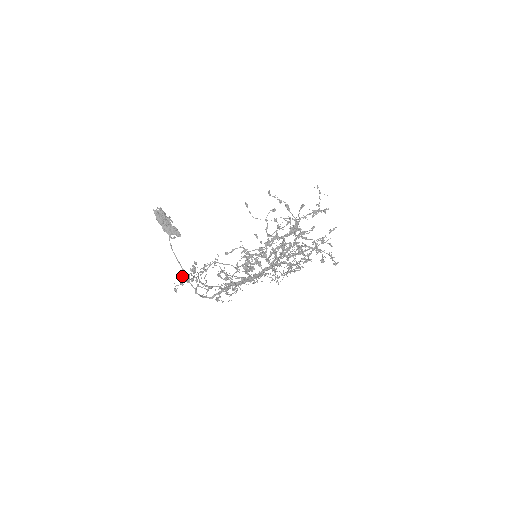
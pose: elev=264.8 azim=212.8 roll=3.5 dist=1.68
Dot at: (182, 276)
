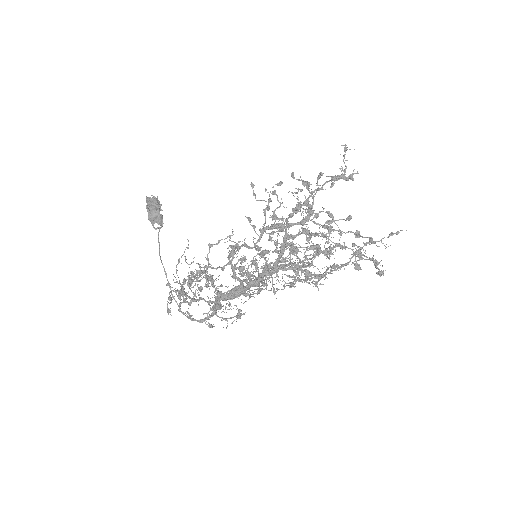
Dot at: (166, 284)
